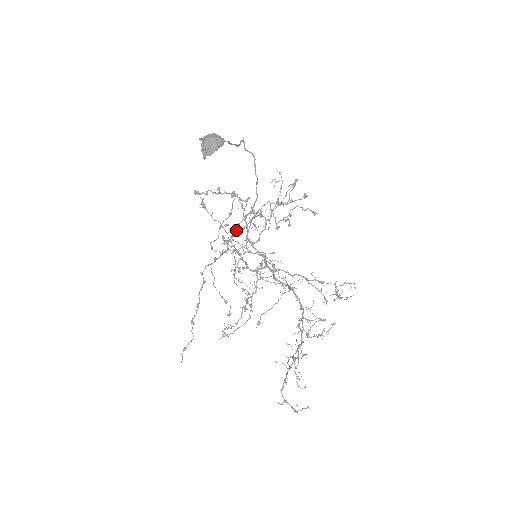
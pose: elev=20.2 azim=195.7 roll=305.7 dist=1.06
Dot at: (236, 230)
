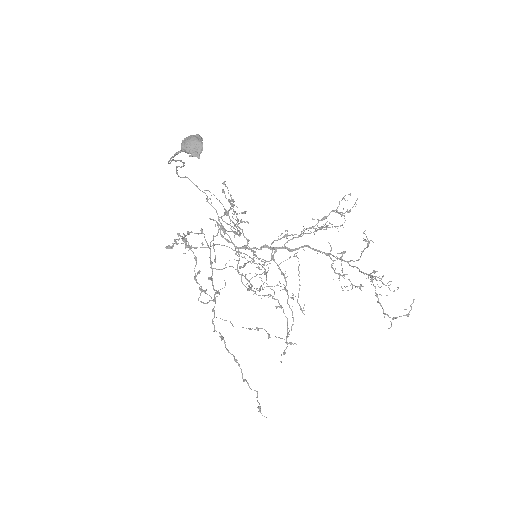
Dot at: (211, 267)
